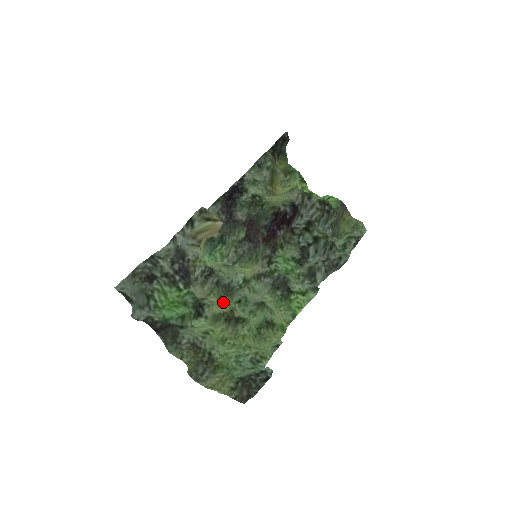
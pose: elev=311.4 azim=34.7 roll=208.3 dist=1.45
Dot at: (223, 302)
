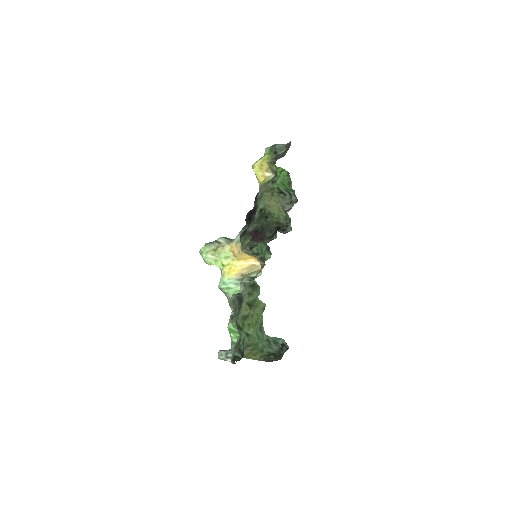
Dot at: (246, 305)
